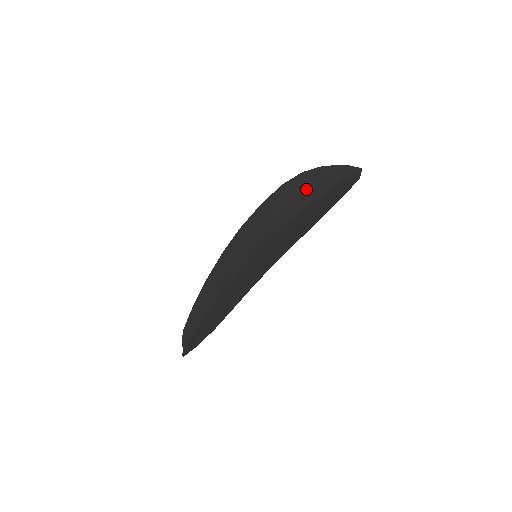
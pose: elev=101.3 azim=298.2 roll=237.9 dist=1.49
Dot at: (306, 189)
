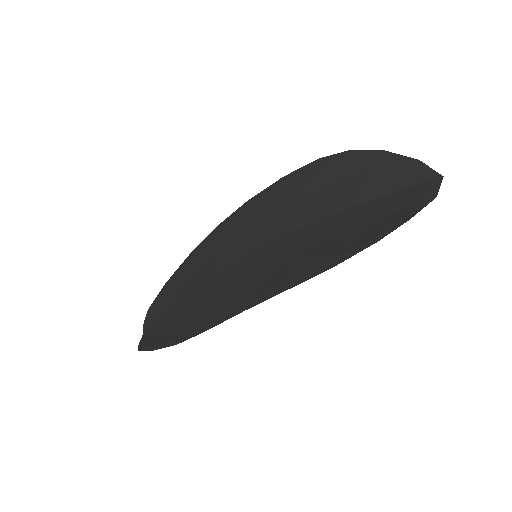
Dot at: (350, 180)
